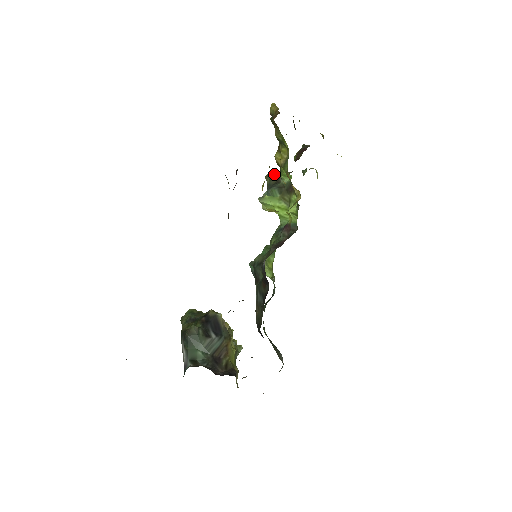
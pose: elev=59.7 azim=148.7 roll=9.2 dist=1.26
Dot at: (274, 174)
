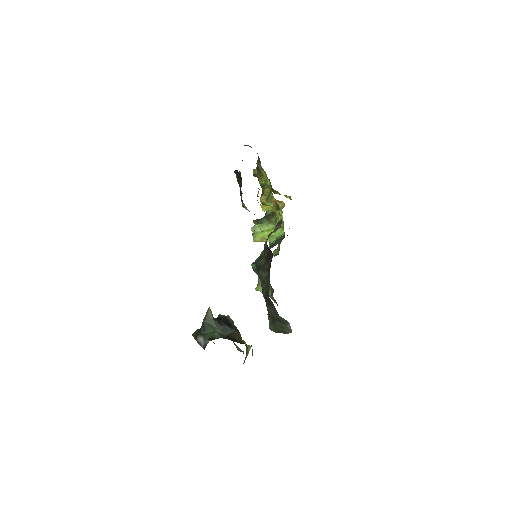
Dot at: occluded
